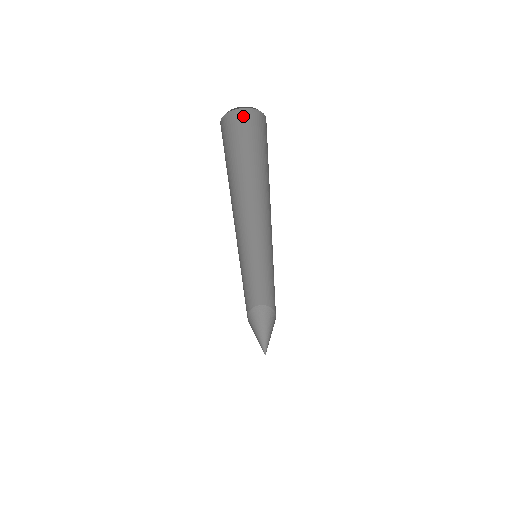
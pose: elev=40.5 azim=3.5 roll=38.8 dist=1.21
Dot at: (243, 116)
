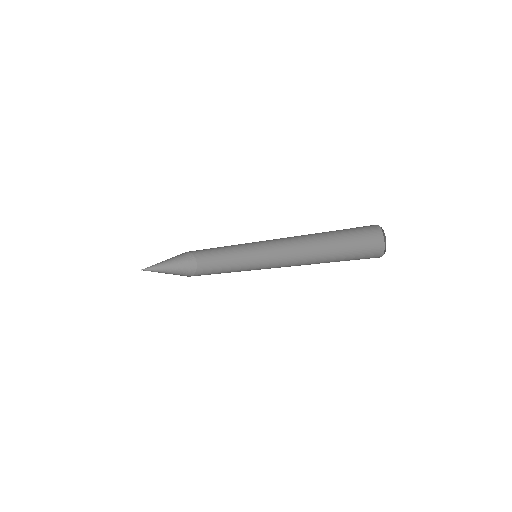
Dot at: occluded
